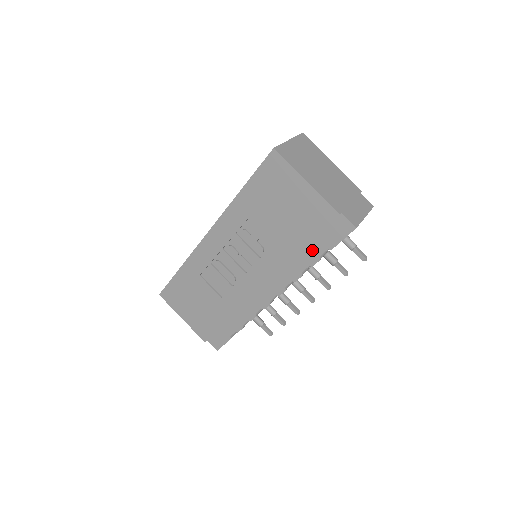
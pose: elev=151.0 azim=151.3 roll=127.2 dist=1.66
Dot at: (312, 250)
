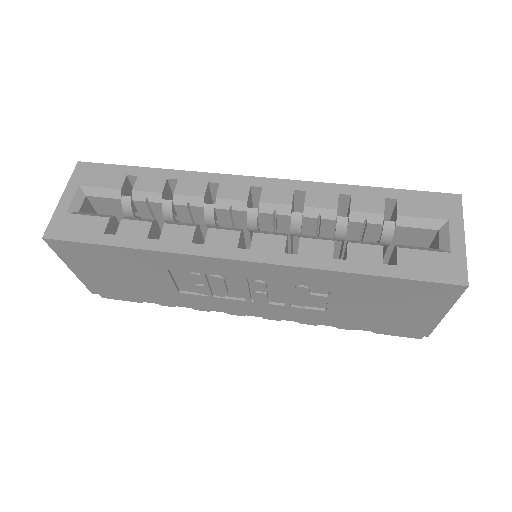
Dot at: occluded
